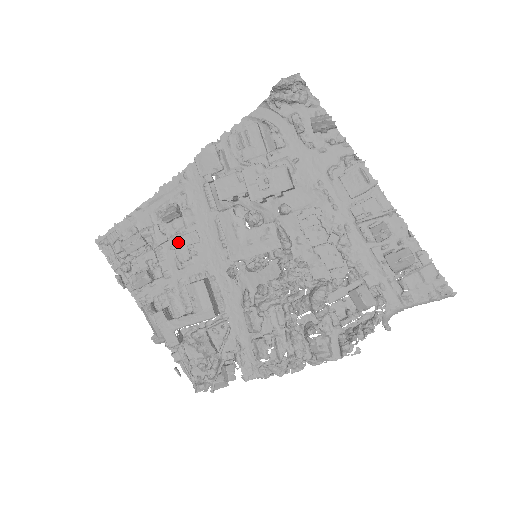
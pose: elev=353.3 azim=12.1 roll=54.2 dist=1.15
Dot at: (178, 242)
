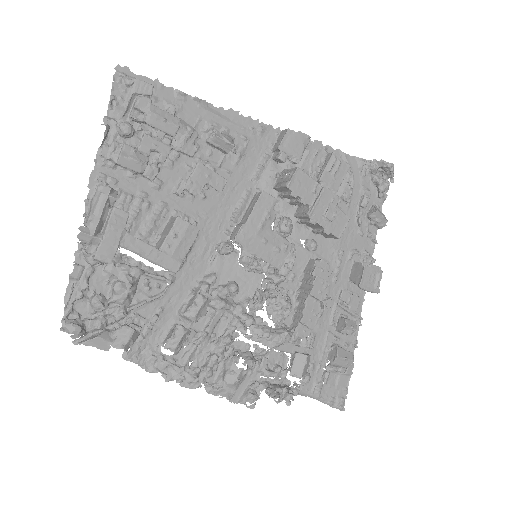
Dot at: (203, 171)
